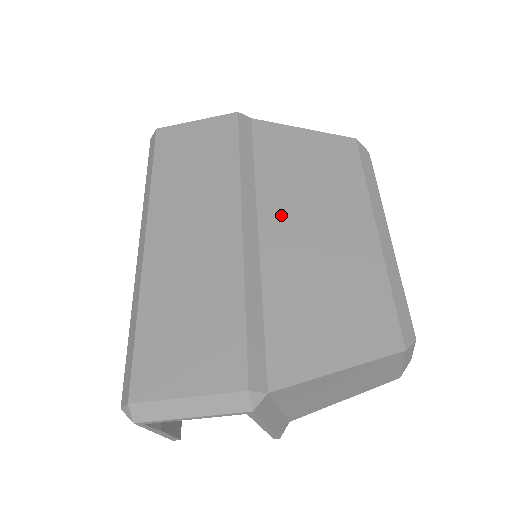
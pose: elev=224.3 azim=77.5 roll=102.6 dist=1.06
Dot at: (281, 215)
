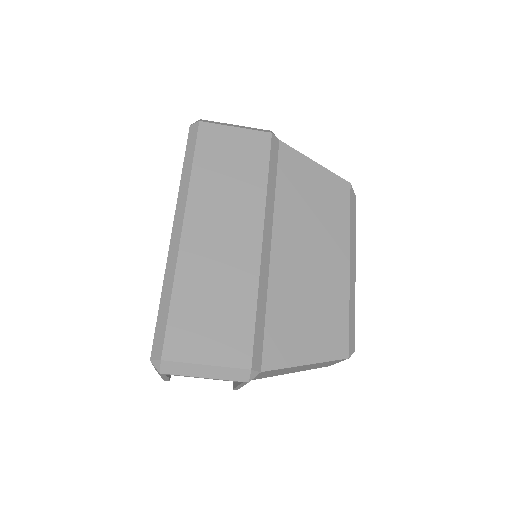
Dot at: (289, 236)
